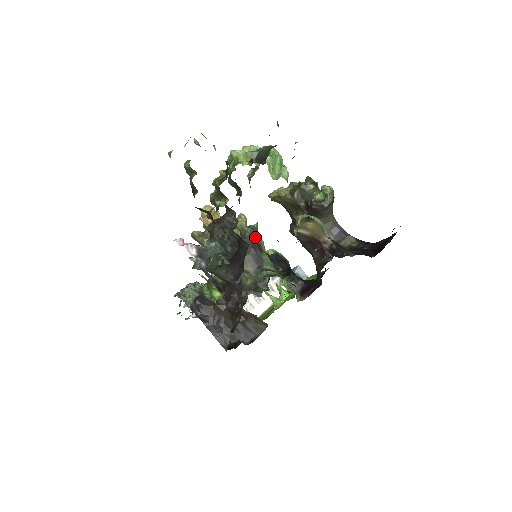
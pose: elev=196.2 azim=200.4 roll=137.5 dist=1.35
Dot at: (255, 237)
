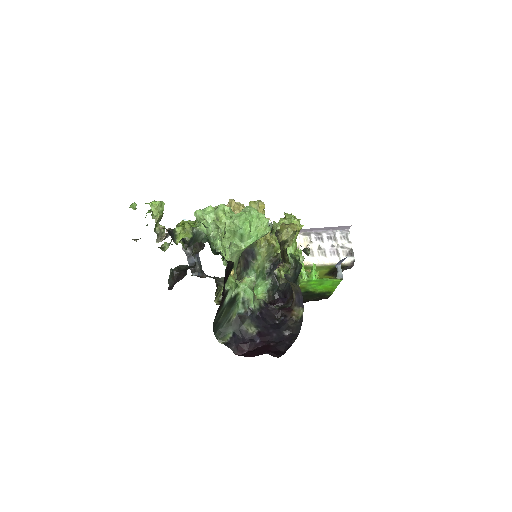
Dot at: (251, 248)
